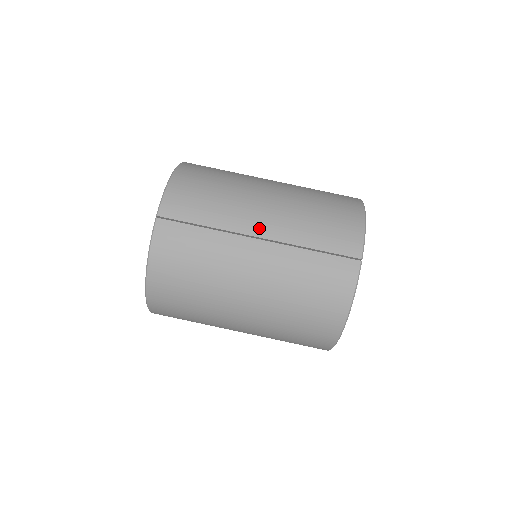
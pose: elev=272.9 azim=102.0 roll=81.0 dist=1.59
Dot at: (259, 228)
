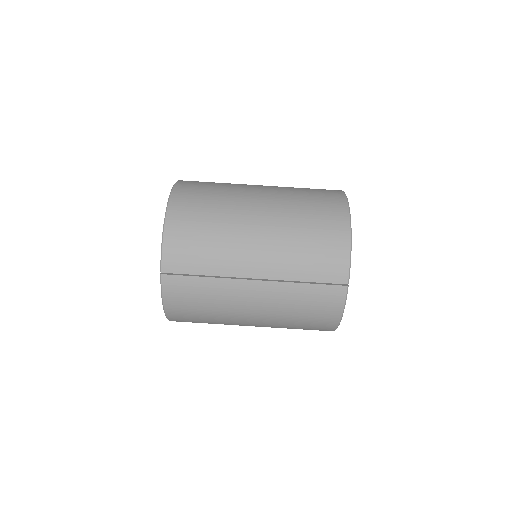
Dot at: (253, 270)
